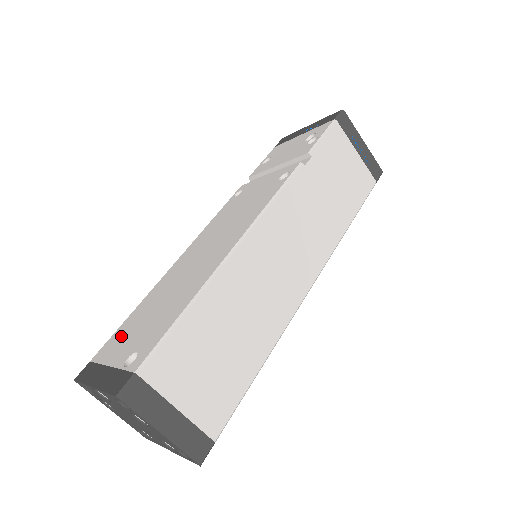
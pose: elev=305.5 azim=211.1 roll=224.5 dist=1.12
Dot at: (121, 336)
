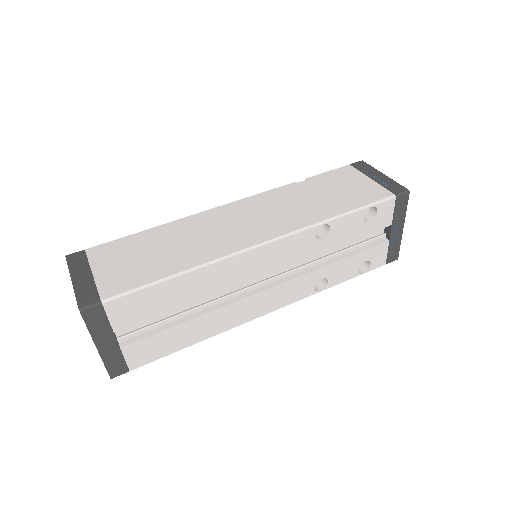
Dot at: occluded
